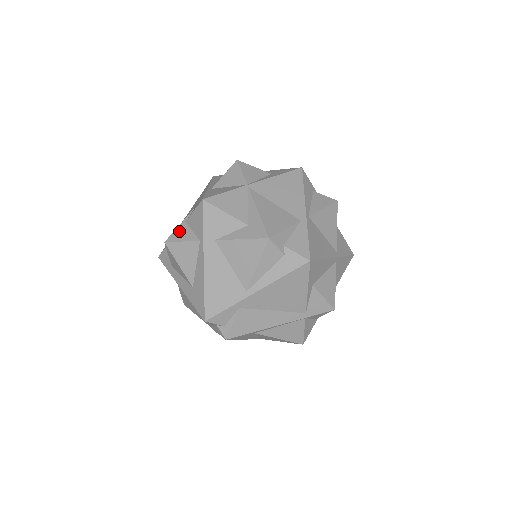
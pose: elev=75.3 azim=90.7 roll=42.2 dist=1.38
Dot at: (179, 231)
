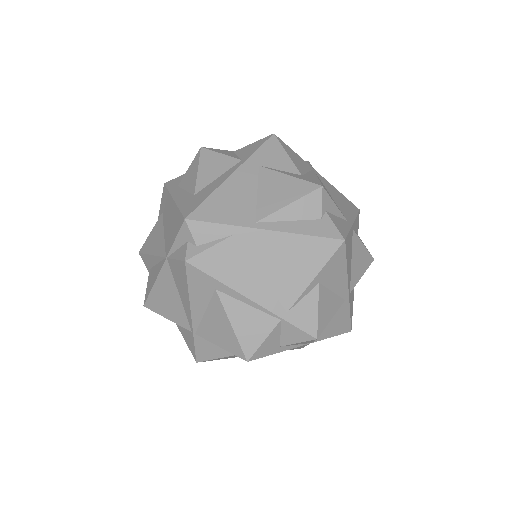
Dot at: (223, 150)
